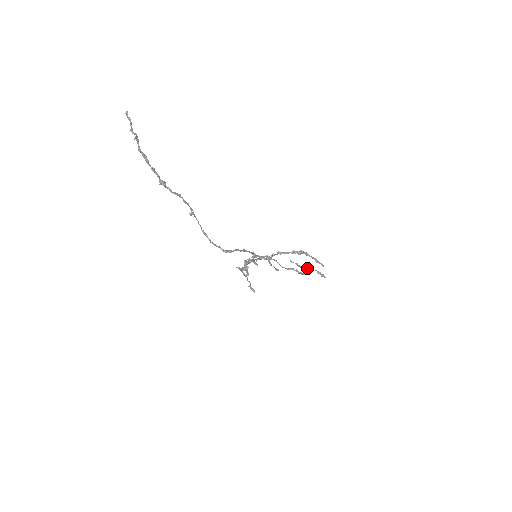
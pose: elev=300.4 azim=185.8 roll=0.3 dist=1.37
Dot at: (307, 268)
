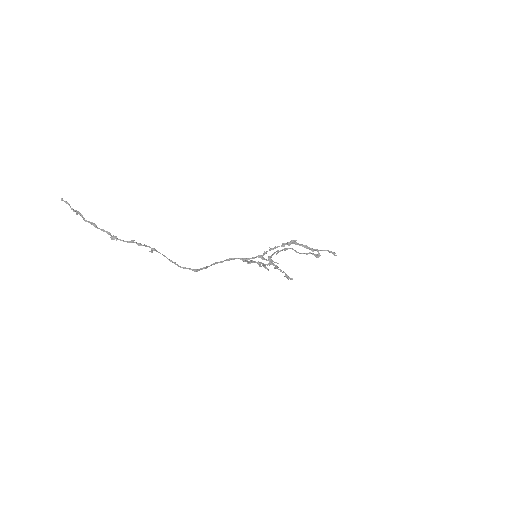
Dot at: (318, 250)
